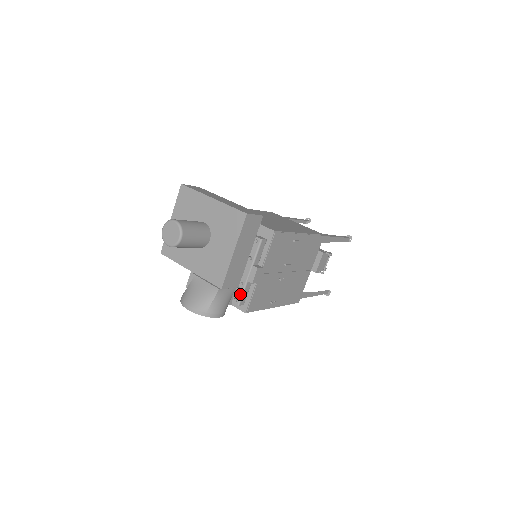
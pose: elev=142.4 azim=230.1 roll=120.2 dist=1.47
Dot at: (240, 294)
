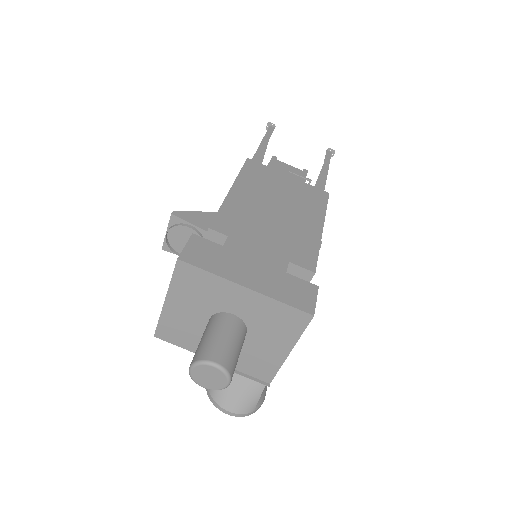
Dot at: occluded
